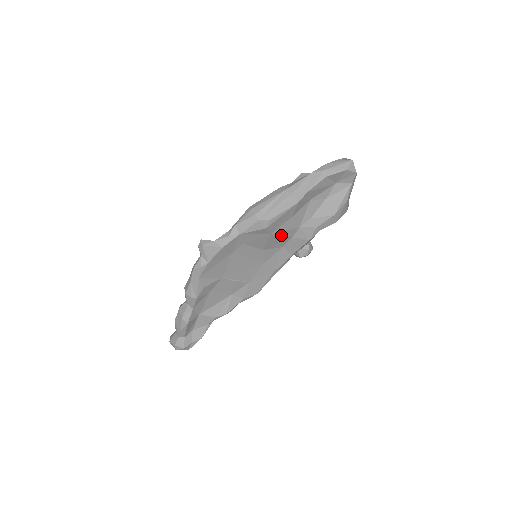
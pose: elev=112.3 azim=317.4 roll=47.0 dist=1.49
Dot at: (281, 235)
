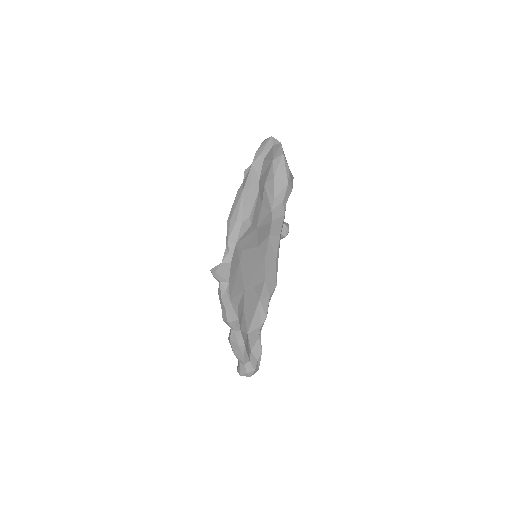
Dot at: (263, 225)
